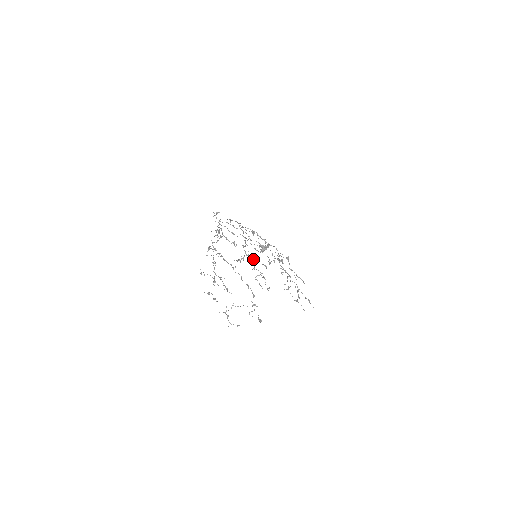
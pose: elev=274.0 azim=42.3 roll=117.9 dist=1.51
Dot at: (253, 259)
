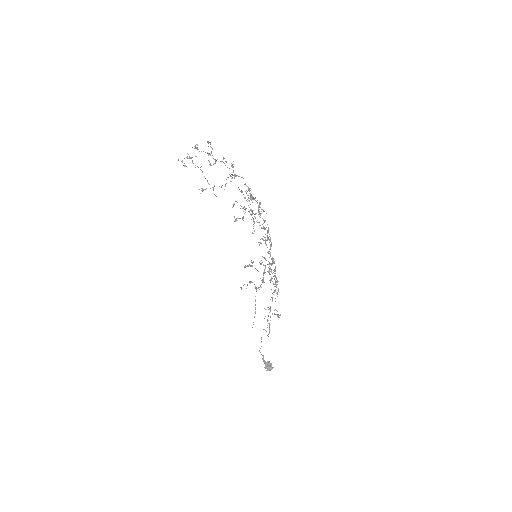
Dot at: occluded
